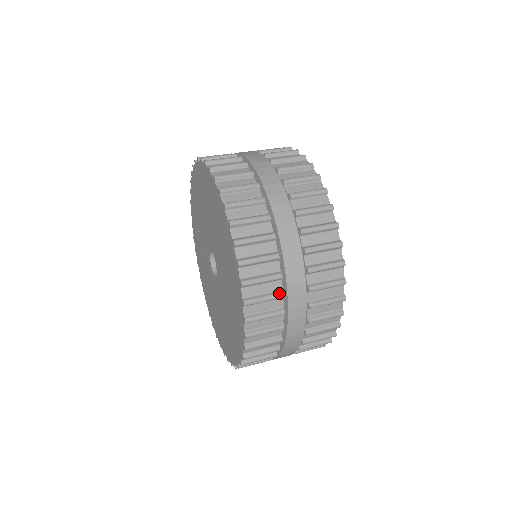
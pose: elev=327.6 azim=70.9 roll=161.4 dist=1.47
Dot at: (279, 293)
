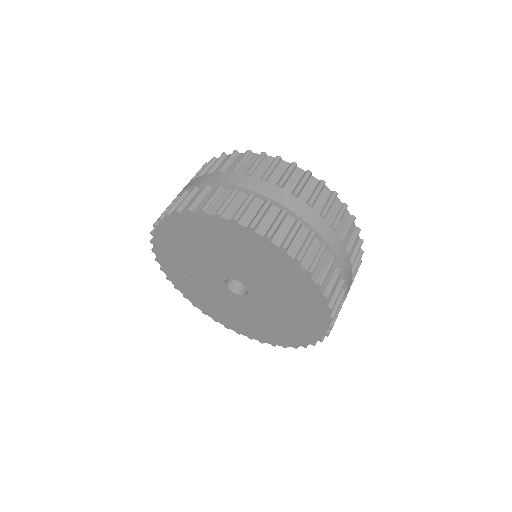
Dot at: (342, 283)
